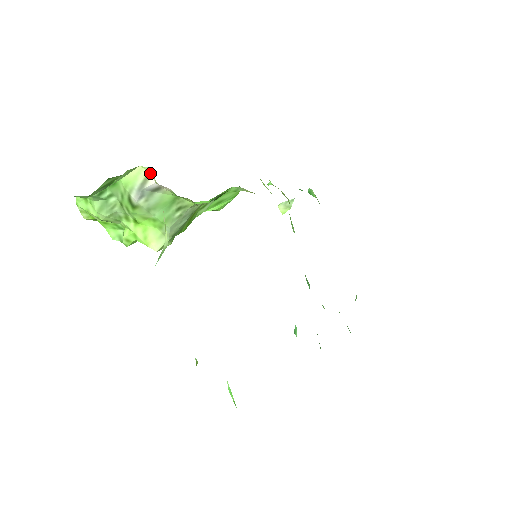
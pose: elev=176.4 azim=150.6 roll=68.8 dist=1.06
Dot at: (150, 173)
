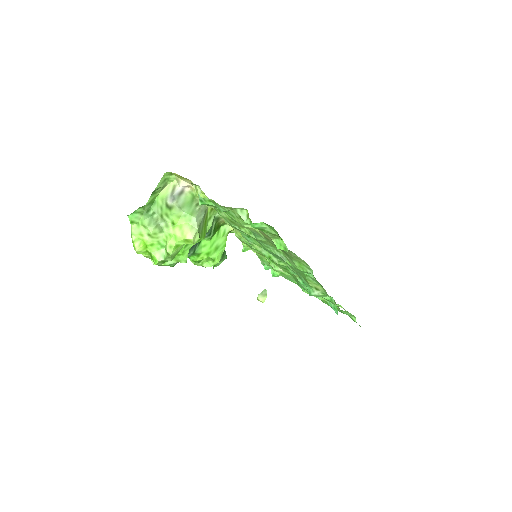
Dot at: (175, 186)
